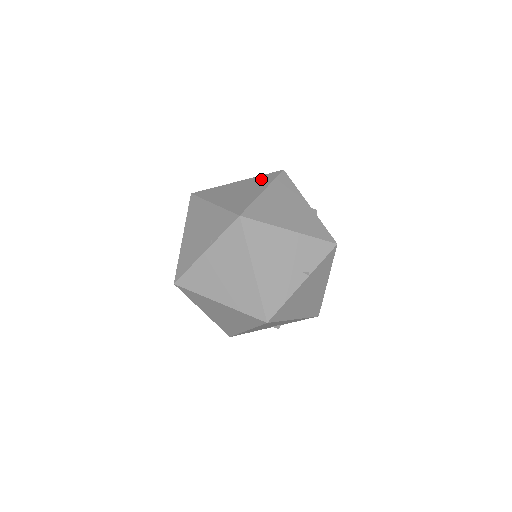
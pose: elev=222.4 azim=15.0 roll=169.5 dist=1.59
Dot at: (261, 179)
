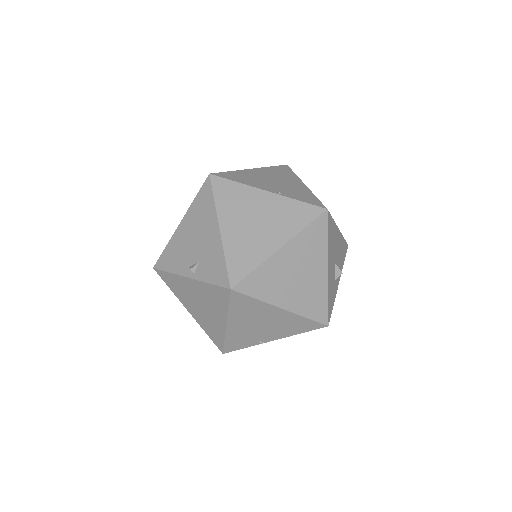
Dot at: occluded
